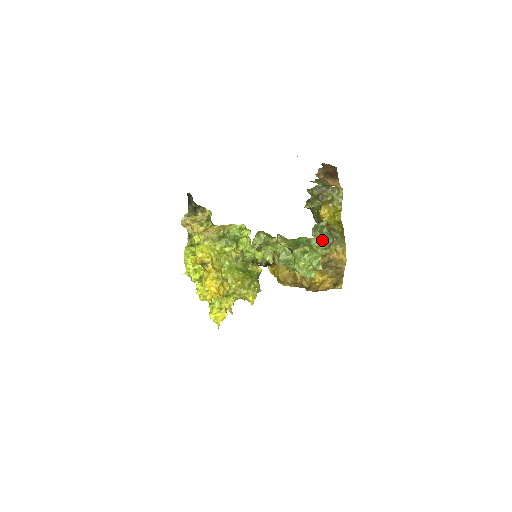
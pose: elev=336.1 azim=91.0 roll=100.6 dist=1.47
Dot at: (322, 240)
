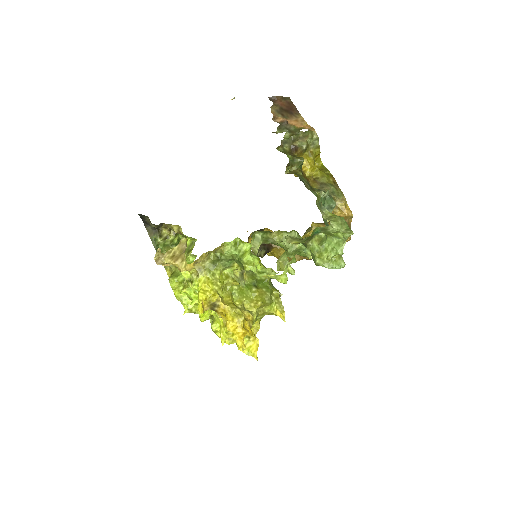
Dot at: (339, 221)
